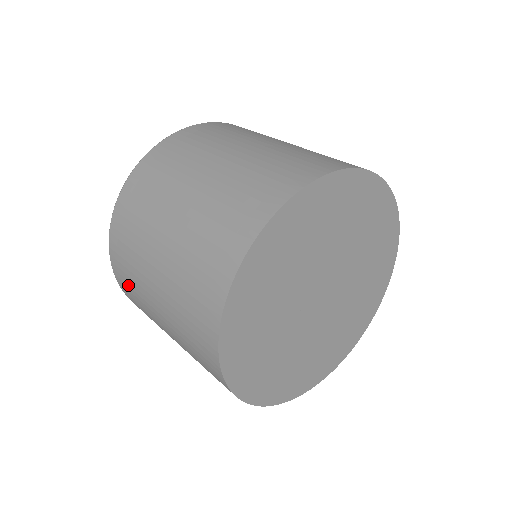
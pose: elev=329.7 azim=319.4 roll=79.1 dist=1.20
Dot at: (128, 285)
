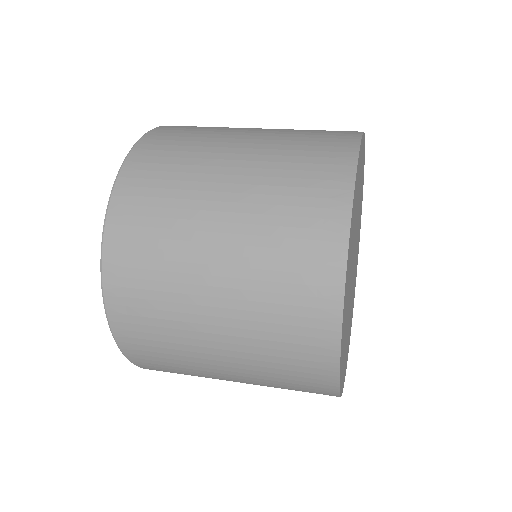
Dot at: (159, 169)
